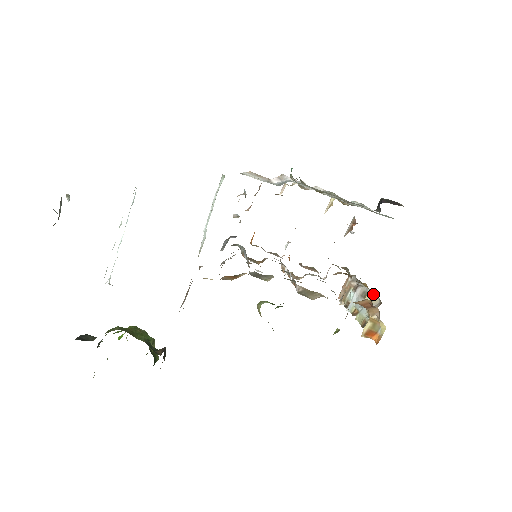
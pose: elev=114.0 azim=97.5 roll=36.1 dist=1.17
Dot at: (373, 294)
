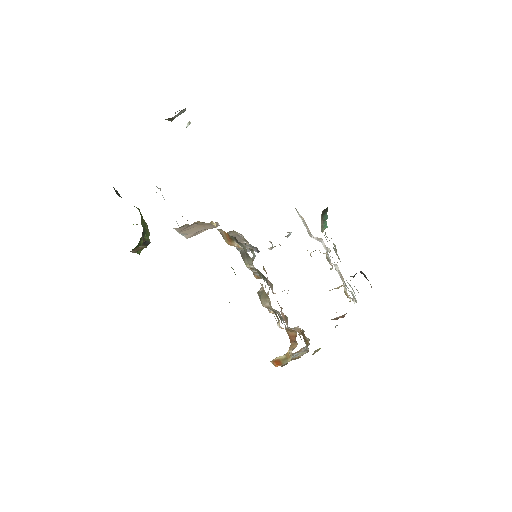
Dot at: occluded
